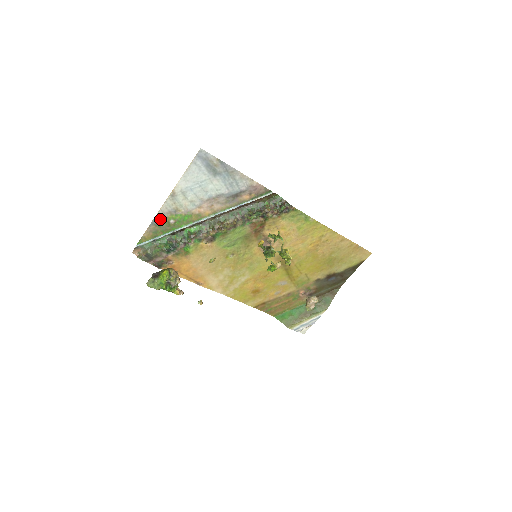
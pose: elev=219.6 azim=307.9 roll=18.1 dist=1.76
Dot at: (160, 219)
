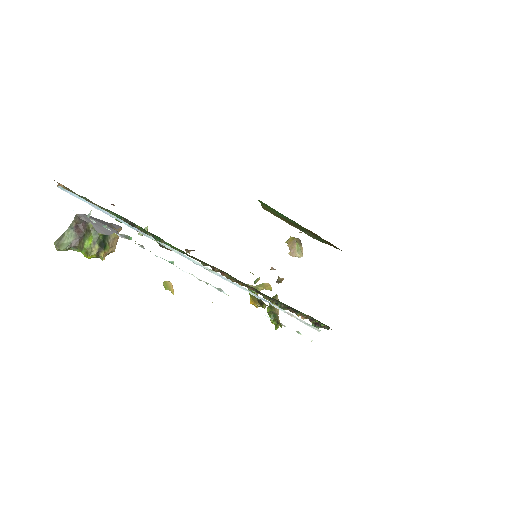
Dot at: occluded
